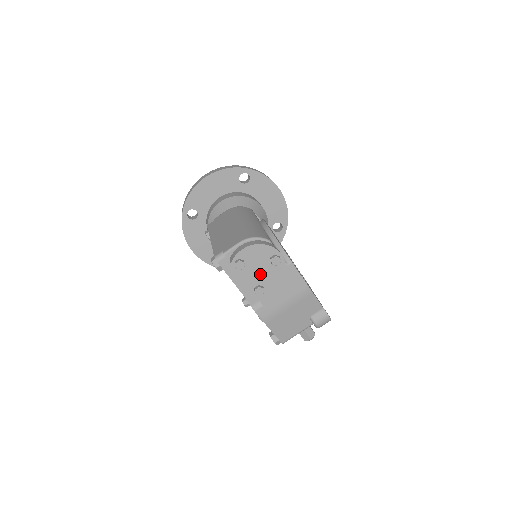
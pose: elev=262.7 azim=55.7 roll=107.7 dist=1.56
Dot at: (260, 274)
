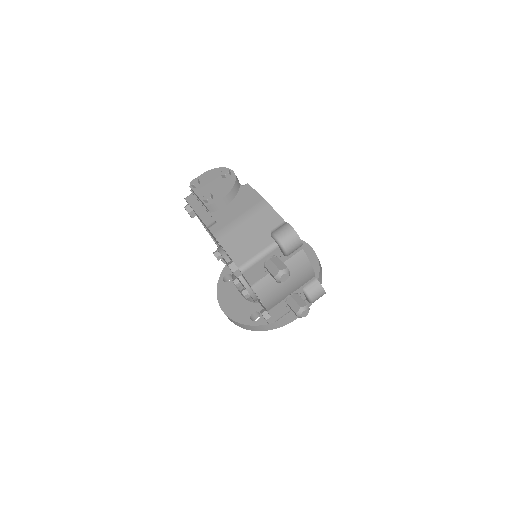
Dot at: (212, 188)
